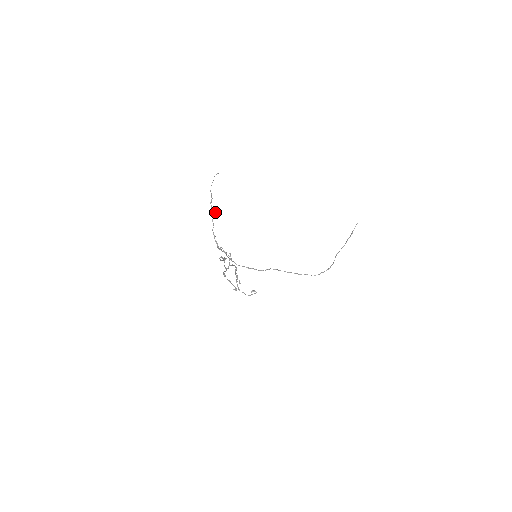
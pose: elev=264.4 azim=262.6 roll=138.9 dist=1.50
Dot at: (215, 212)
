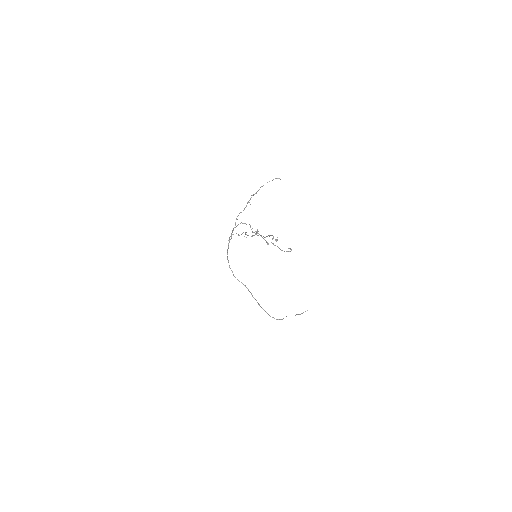
Dot at: (250, 204)
